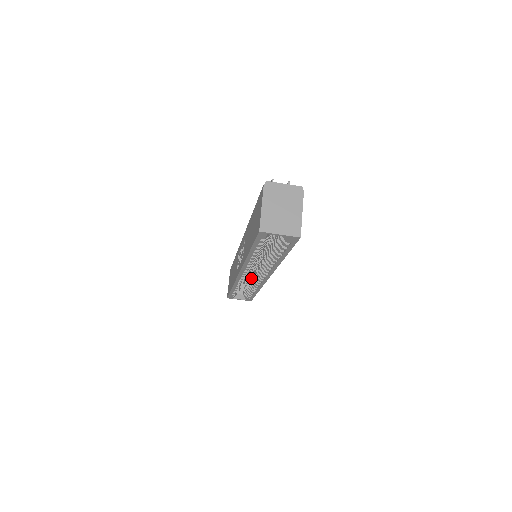
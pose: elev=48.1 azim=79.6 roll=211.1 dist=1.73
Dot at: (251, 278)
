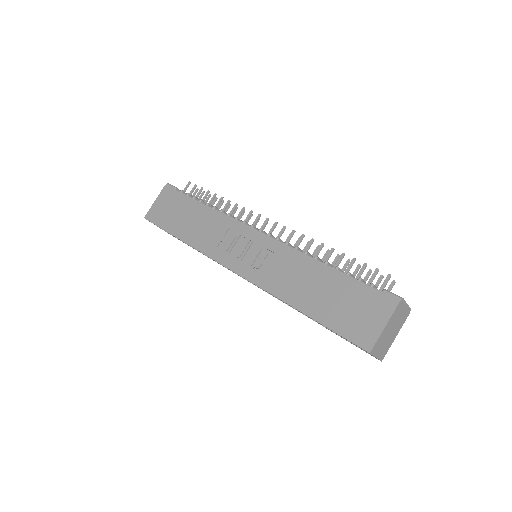
Dot at: occluded
